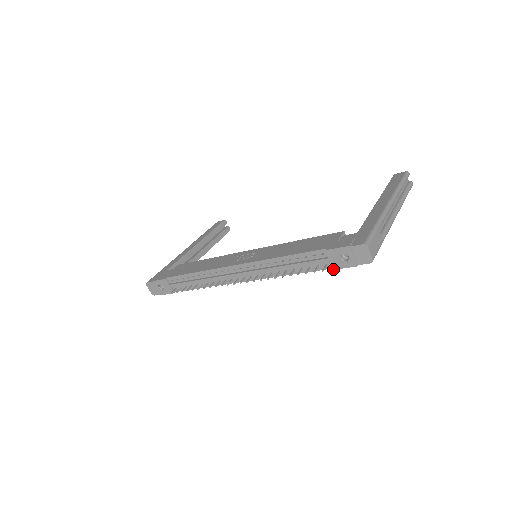
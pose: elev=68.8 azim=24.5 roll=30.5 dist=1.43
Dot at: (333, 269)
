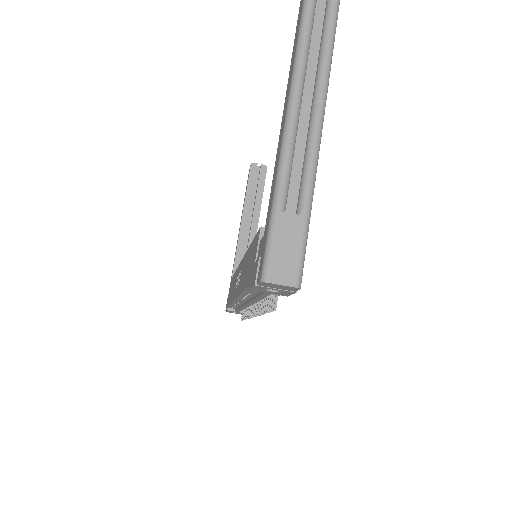
Dot at: occluded
